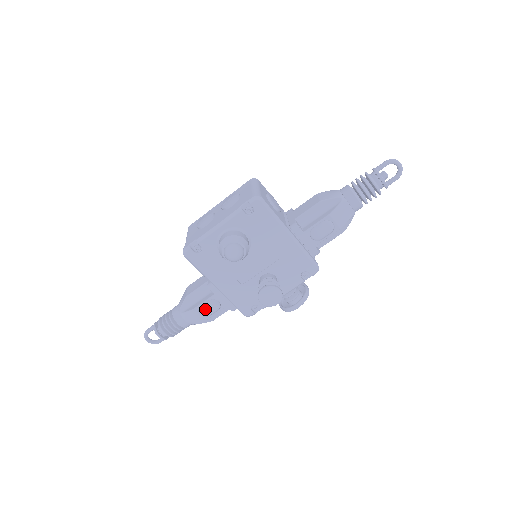
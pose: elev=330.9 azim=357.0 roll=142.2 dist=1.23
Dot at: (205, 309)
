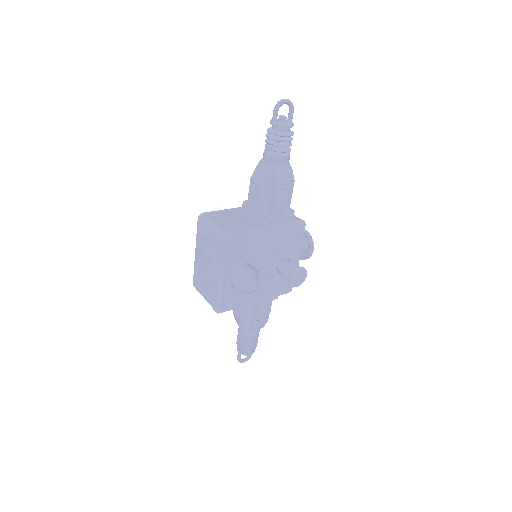
Dot at: (261, 317)
